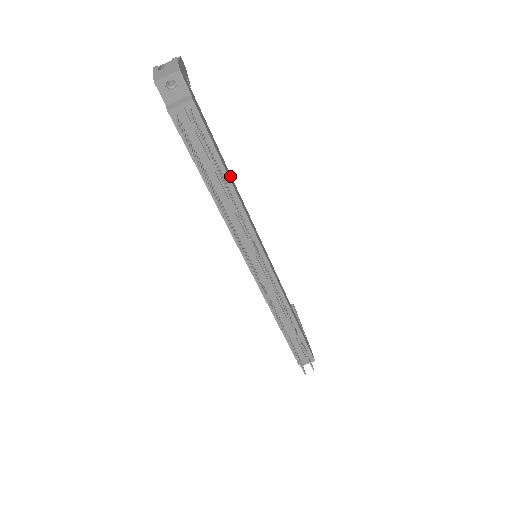
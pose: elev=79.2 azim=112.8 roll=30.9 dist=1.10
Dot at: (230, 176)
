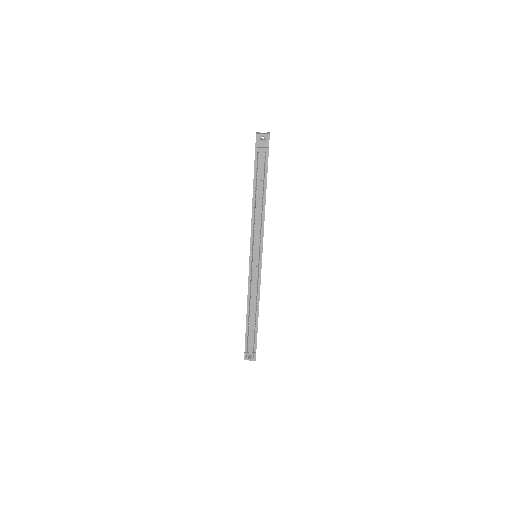
Dot at: occluded
